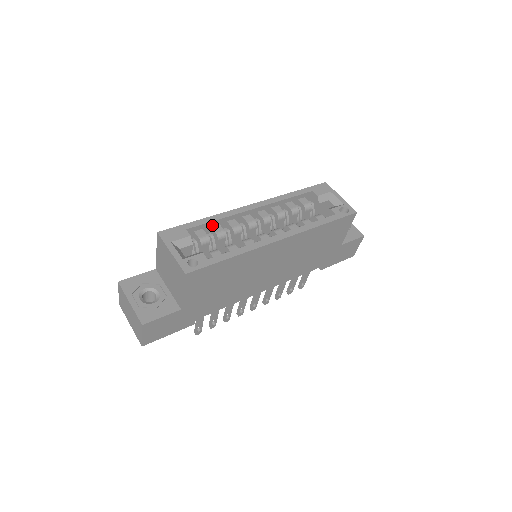
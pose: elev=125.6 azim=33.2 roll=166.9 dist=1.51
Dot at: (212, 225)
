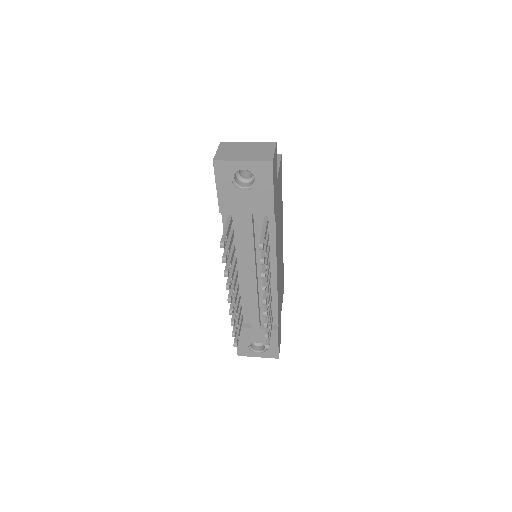
Dot at: occluded
